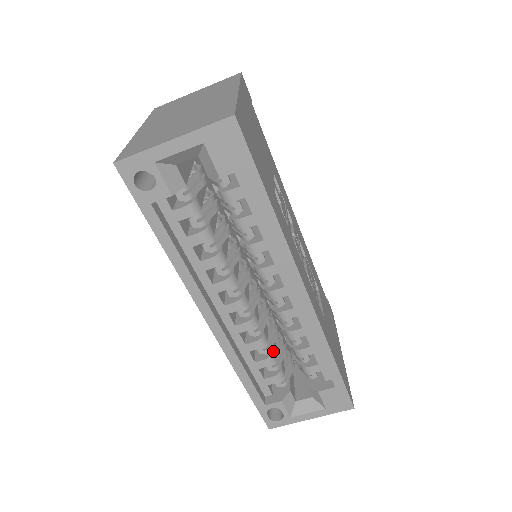
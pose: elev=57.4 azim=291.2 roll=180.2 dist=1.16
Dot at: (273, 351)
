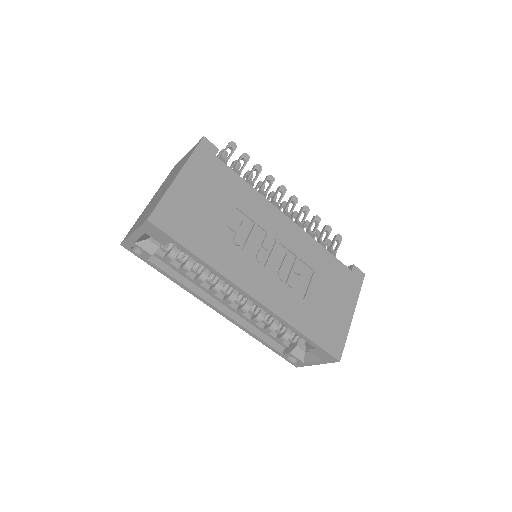
Dot at: (273, 322)
